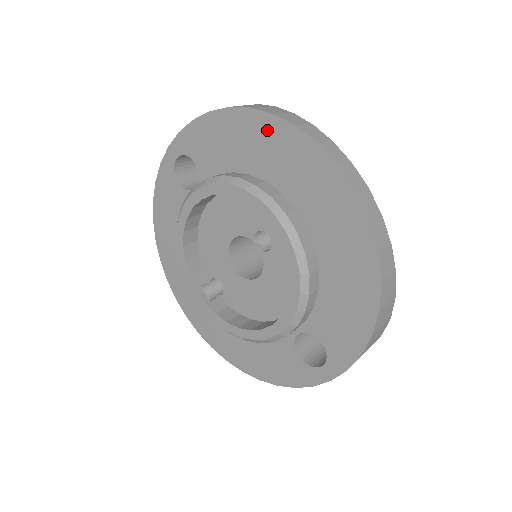
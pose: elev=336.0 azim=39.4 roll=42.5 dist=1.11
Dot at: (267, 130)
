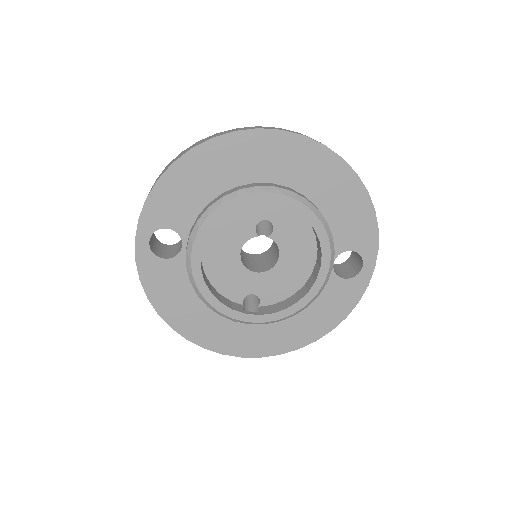
Dot at: (216, 152)
